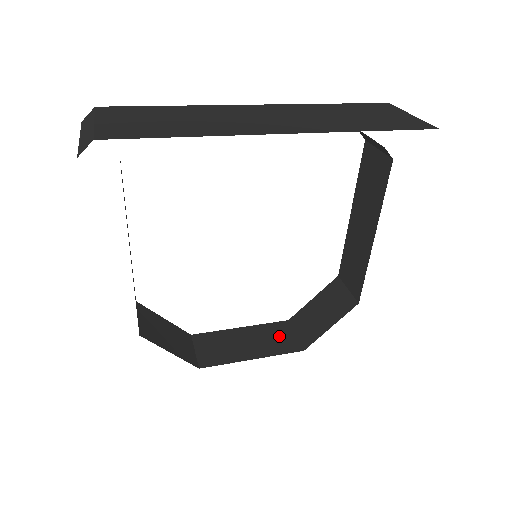
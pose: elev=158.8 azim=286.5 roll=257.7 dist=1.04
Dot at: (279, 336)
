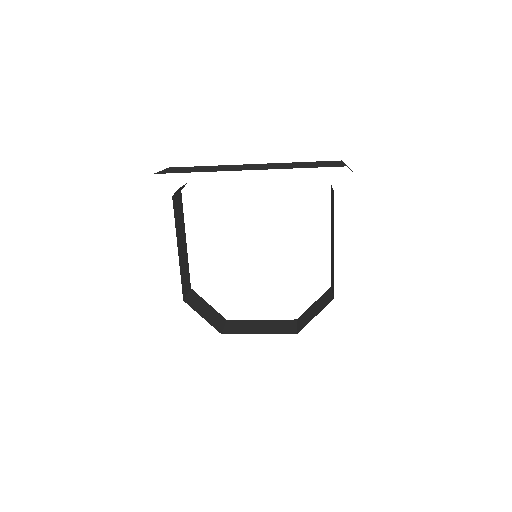
Dot at: (284, 326)
